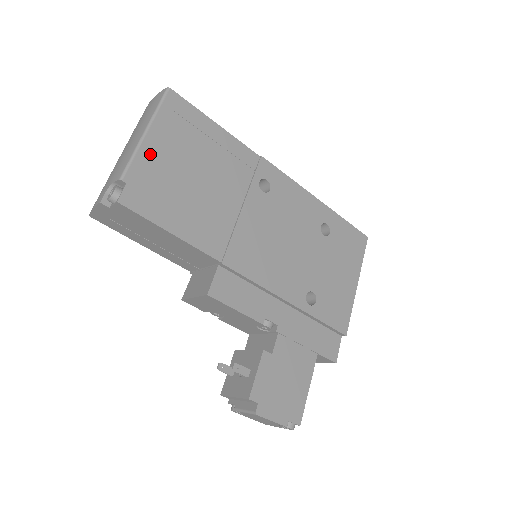
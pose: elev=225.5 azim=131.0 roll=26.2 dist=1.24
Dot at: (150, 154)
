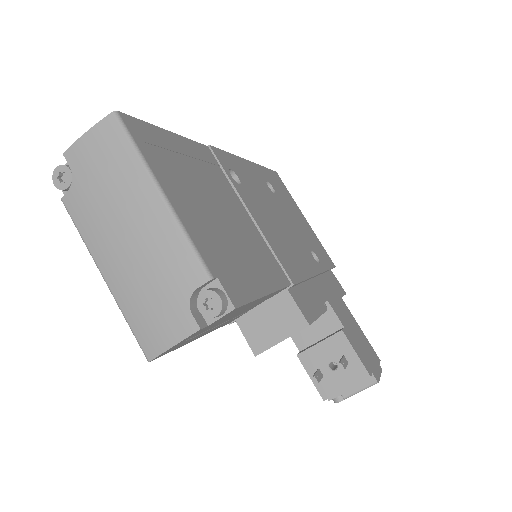
Dot at: (189, 220)
